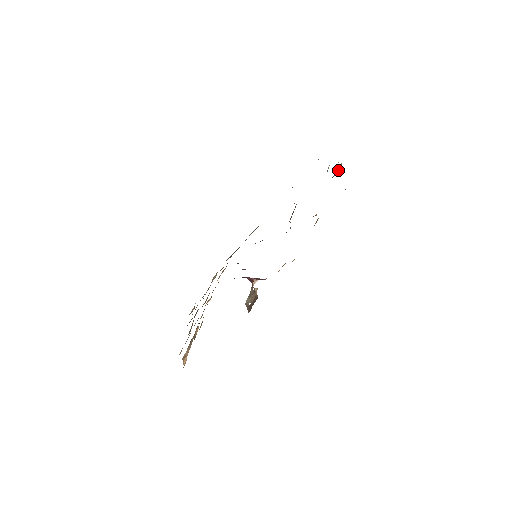
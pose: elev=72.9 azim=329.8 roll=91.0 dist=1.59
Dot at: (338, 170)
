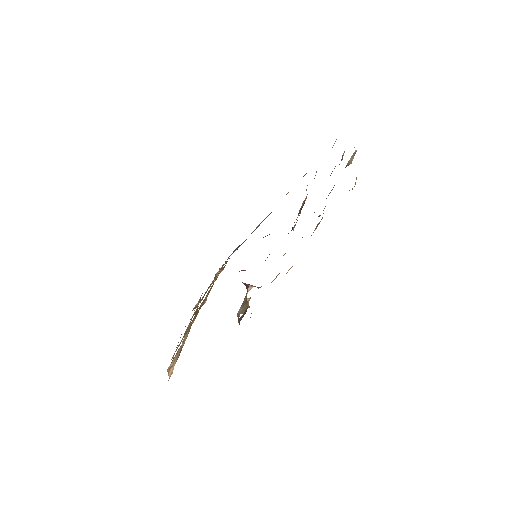
Dot at: (351, 159)
